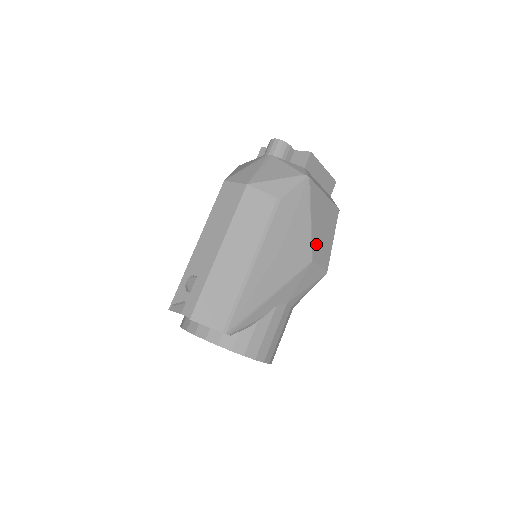
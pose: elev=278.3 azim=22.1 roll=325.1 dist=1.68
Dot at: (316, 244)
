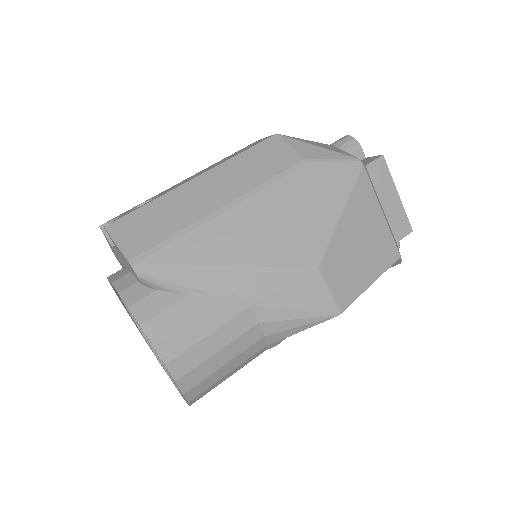
Dot at: (337, 253)
